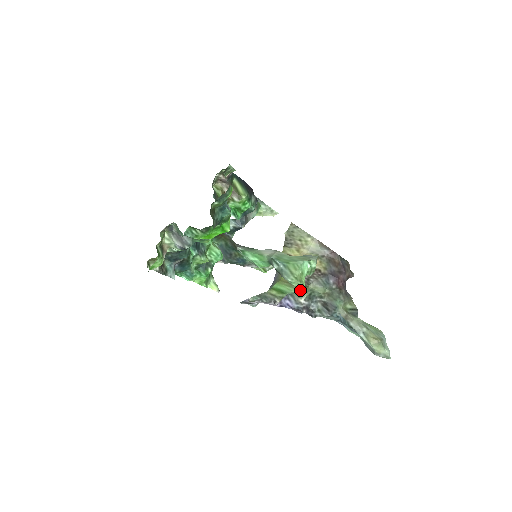
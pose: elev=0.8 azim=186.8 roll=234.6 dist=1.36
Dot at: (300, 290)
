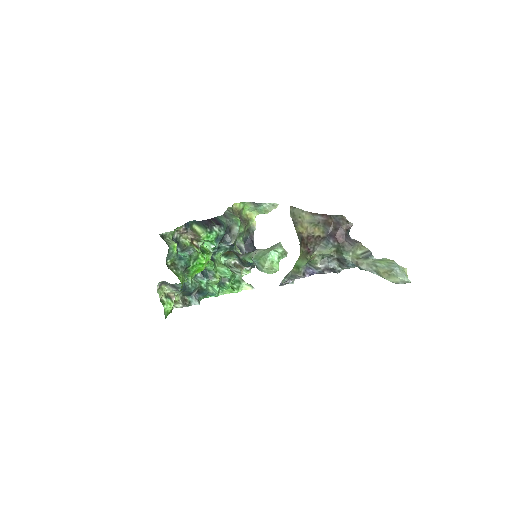
Dot at: (306, 262)
